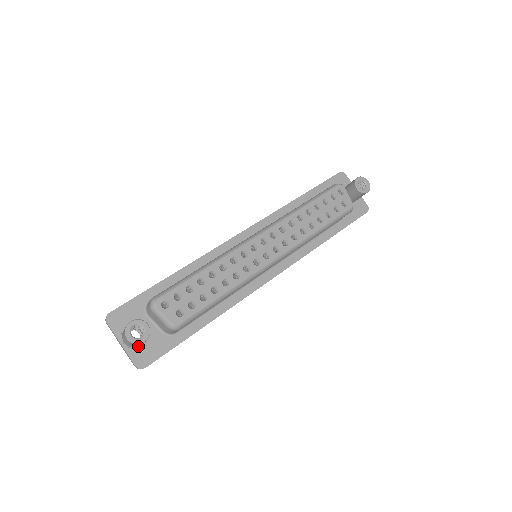
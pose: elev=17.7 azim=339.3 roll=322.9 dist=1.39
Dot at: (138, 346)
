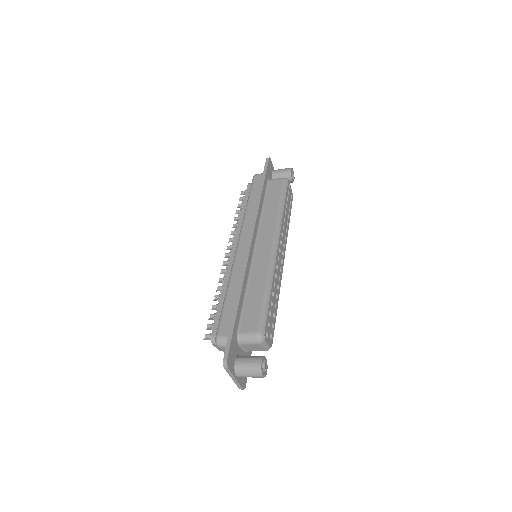
Dot at: occluded
